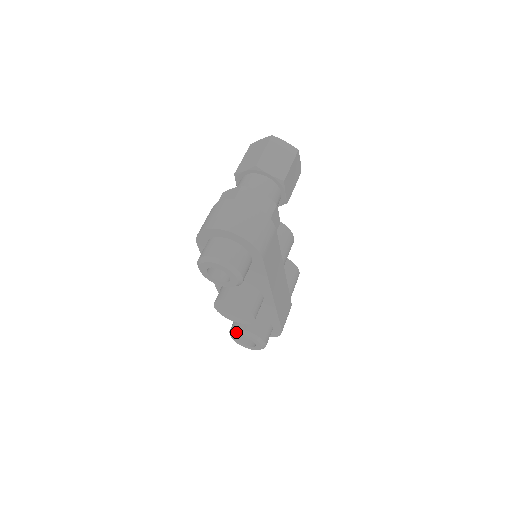
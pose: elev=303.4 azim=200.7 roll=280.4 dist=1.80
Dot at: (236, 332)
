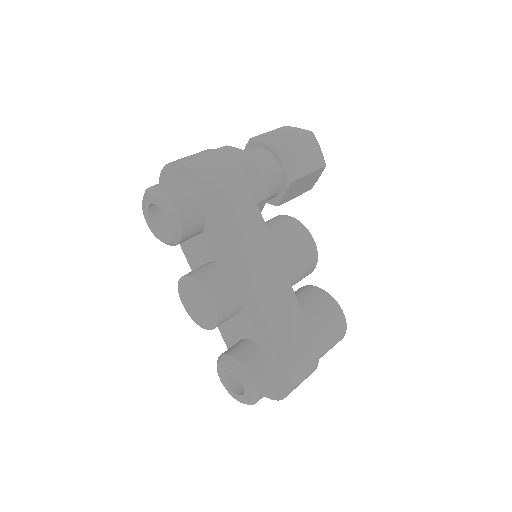
Dot at: (218, 361)
